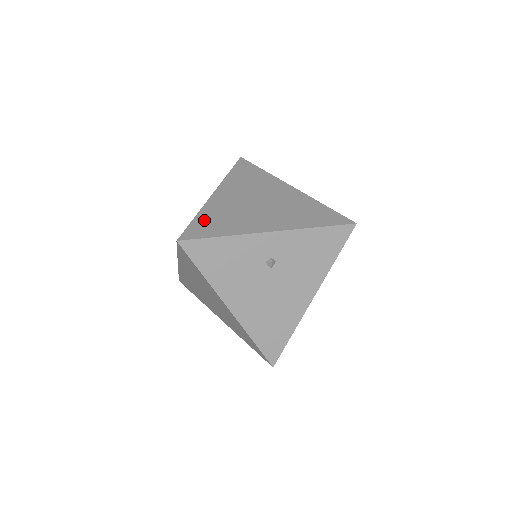
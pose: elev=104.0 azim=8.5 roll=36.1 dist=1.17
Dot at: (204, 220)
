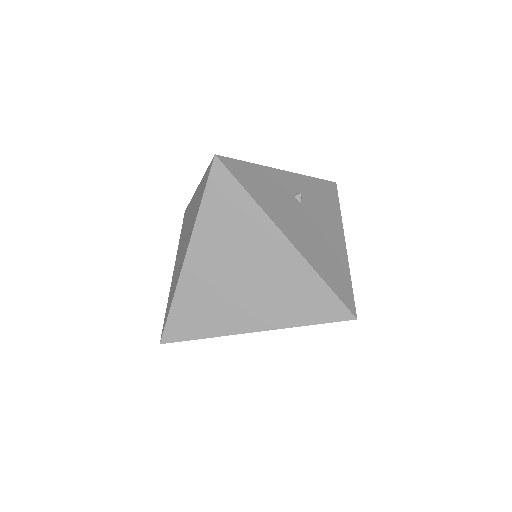
Dot at: occluded
